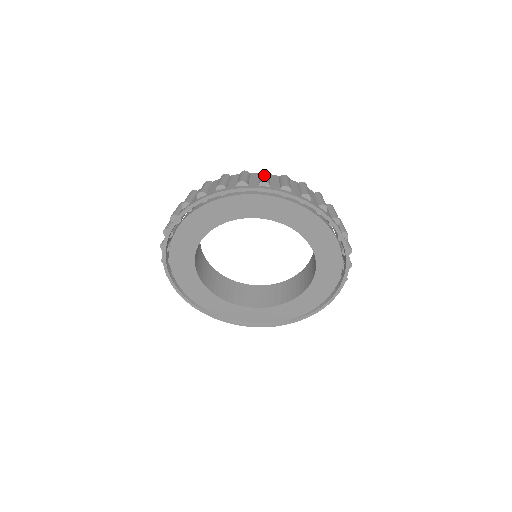
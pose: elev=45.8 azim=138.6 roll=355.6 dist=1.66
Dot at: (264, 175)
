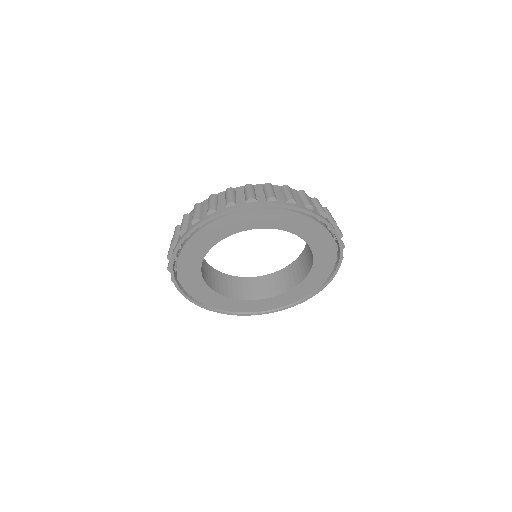
Dot at: (209, 202)
